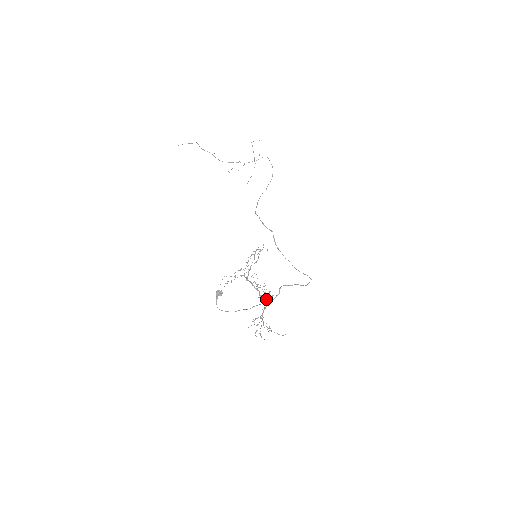
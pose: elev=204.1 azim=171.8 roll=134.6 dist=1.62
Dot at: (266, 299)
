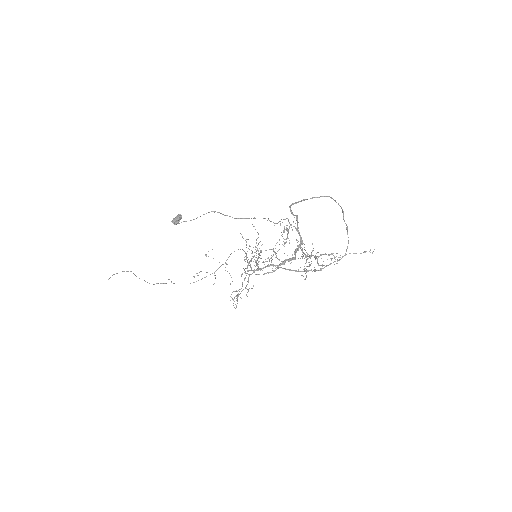
Dot at: occluded
